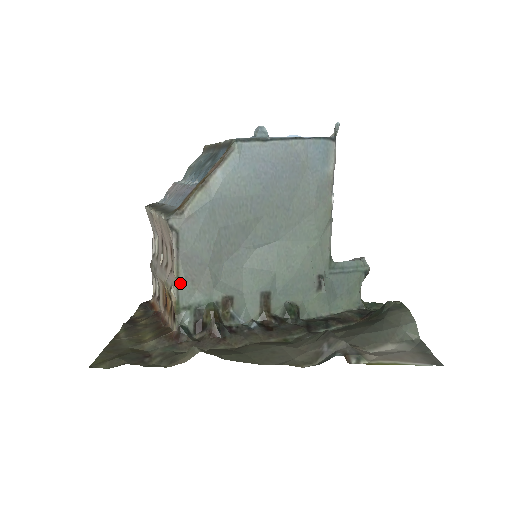
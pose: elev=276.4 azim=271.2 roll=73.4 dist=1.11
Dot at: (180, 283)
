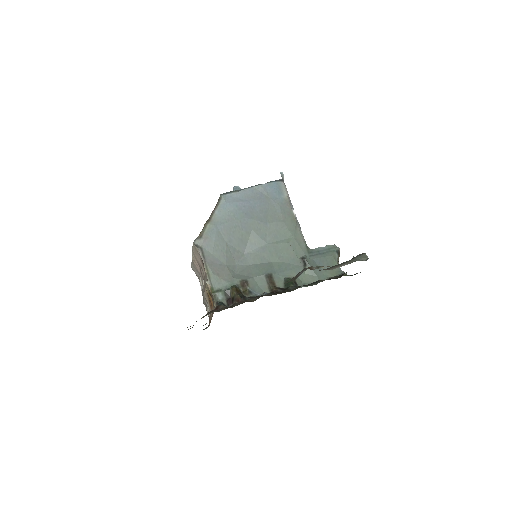
Dot at: (210, 276)
